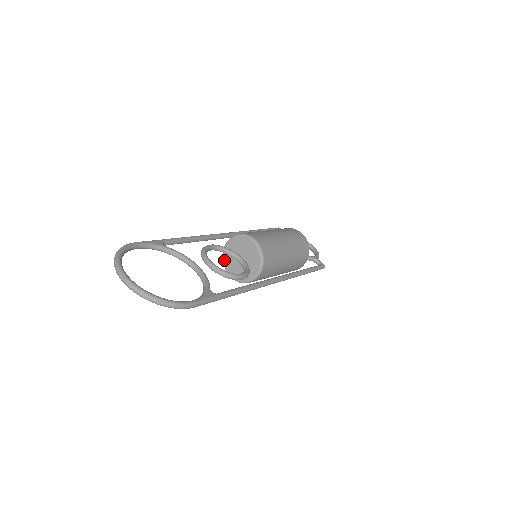
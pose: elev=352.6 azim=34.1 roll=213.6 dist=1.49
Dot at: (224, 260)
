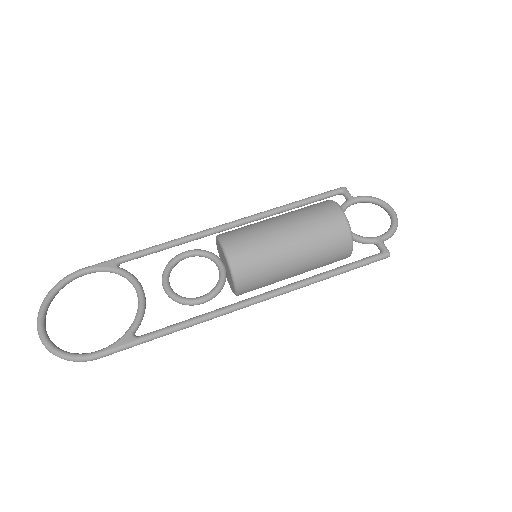
Dot at: occluded
